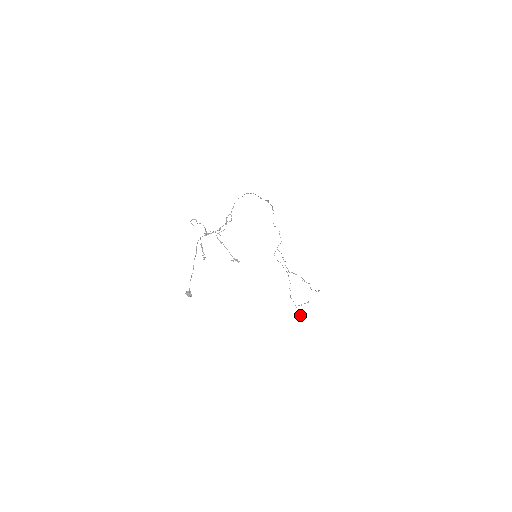
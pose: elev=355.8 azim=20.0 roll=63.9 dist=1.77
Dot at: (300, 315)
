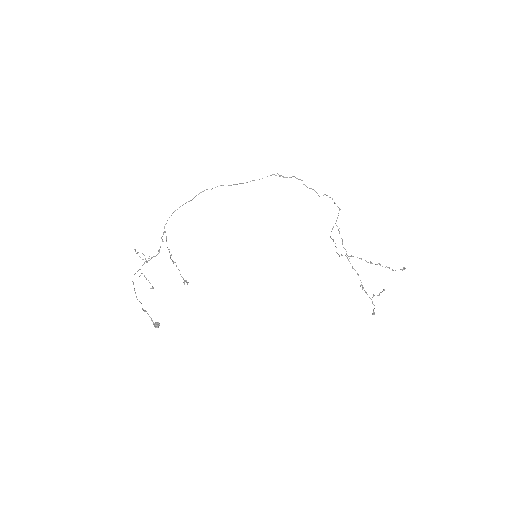
Dot at: occluded
